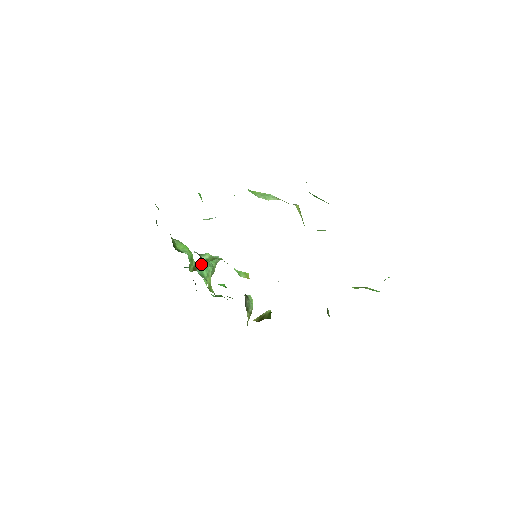
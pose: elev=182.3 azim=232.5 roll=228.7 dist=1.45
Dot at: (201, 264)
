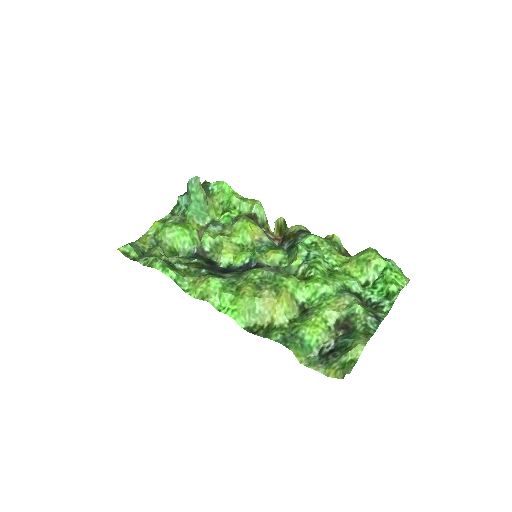
Dot at: (192, 206)
